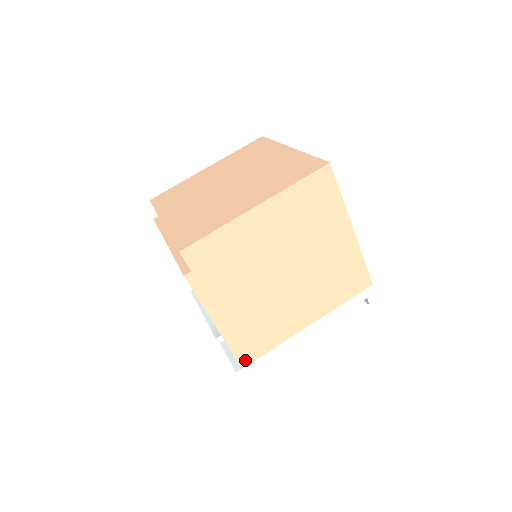
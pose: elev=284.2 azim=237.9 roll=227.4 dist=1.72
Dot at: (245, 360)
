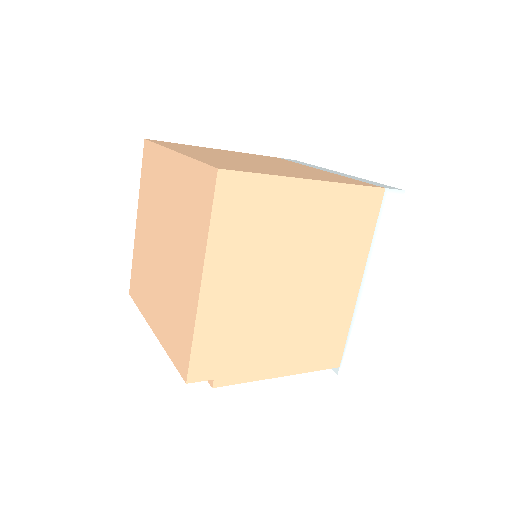
Dot at: (335, 361)
